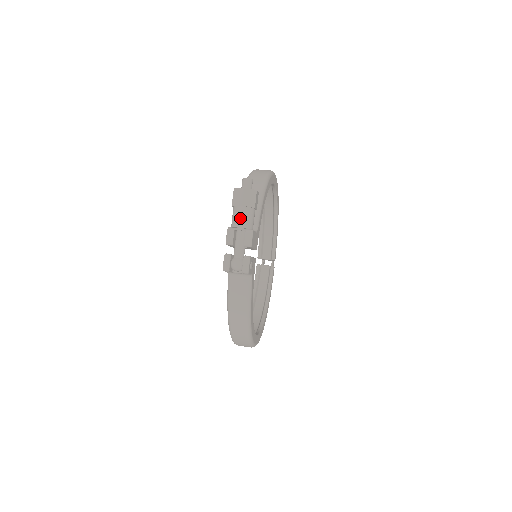
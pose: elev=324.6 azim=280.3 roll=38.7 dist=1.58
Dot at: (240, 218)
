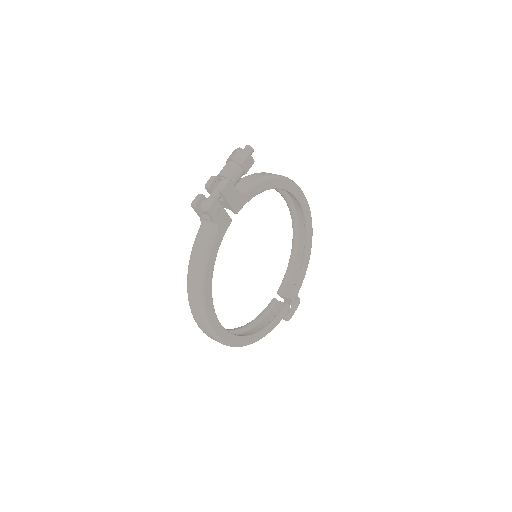
Dot at: (225, 169)
